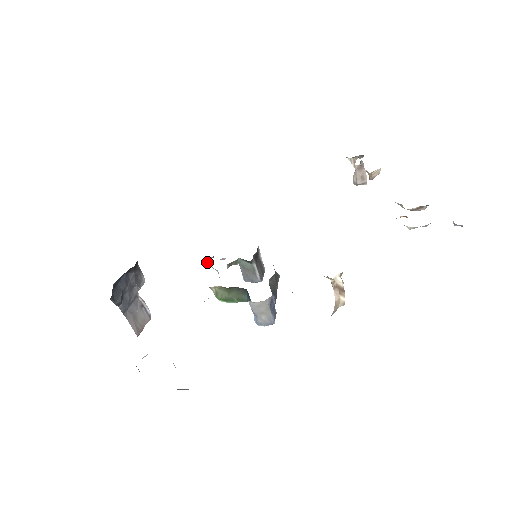
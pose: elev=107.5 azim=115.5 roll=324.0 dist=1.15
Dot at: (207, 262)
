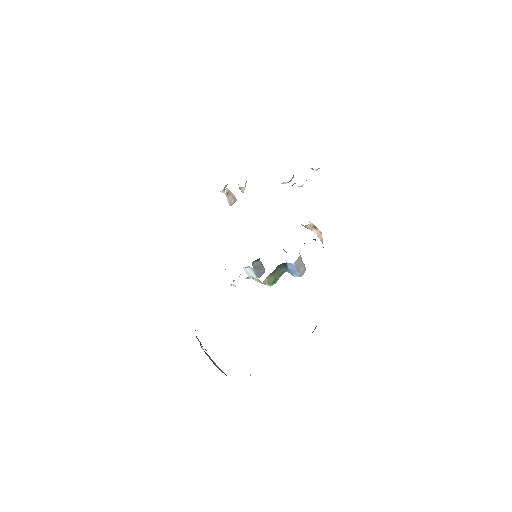
Dot at: occluded
